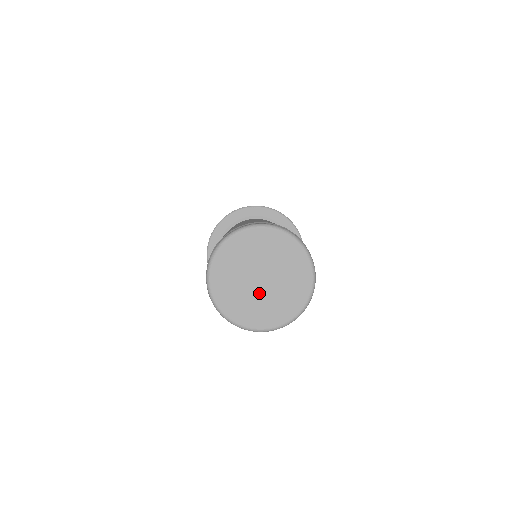
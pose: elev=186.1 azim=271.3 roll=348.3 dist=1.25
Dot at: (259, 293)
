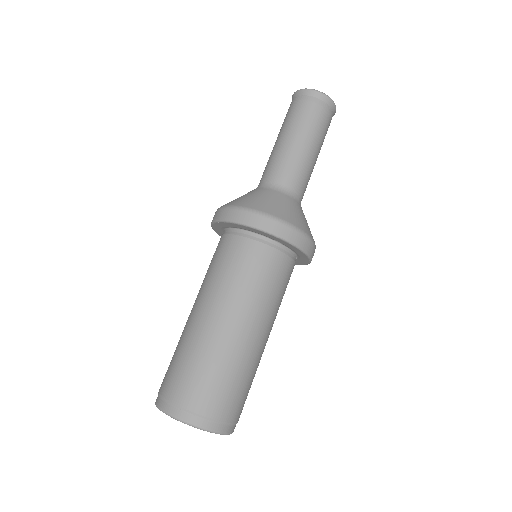
Dot at: occluded
